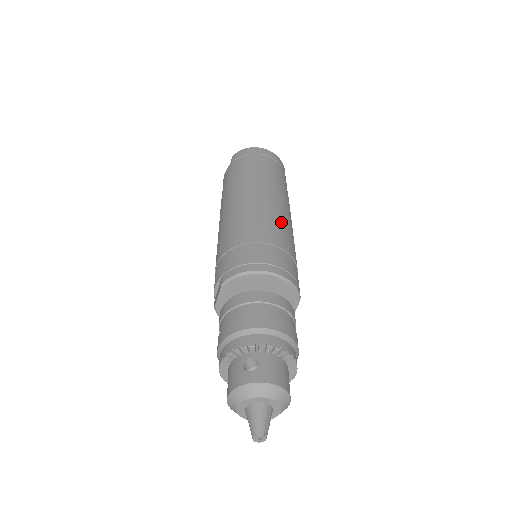
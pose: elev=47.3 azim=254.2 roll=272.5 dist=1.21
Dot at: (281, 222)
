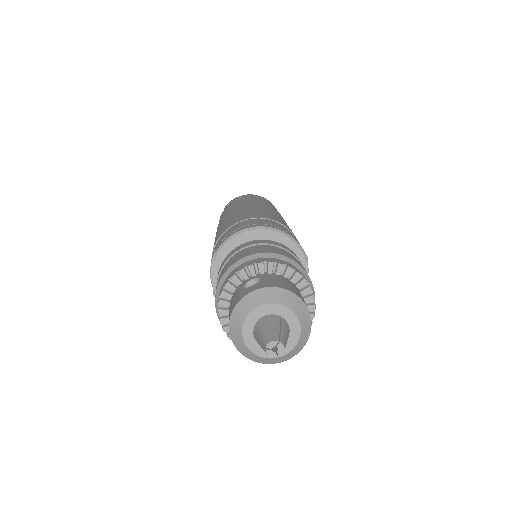
Dot at: (275, 215)
